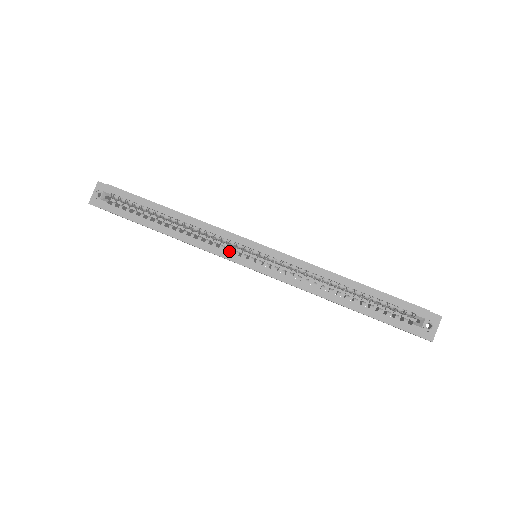
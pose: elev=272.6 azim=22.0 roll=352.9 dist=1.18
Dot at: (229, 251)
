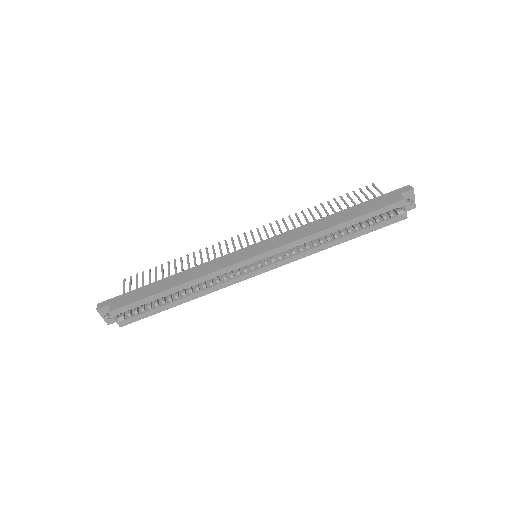
Dot at: (239, 275)
